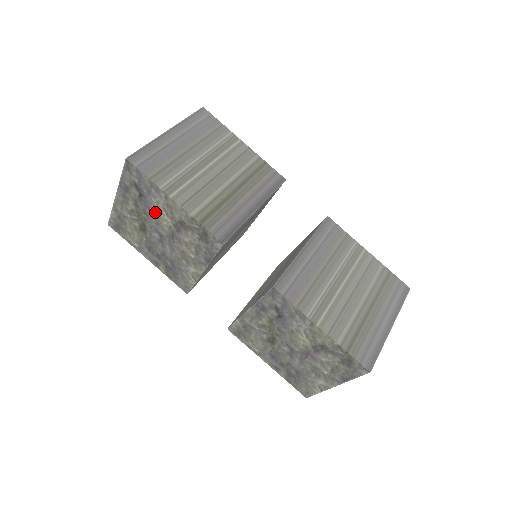
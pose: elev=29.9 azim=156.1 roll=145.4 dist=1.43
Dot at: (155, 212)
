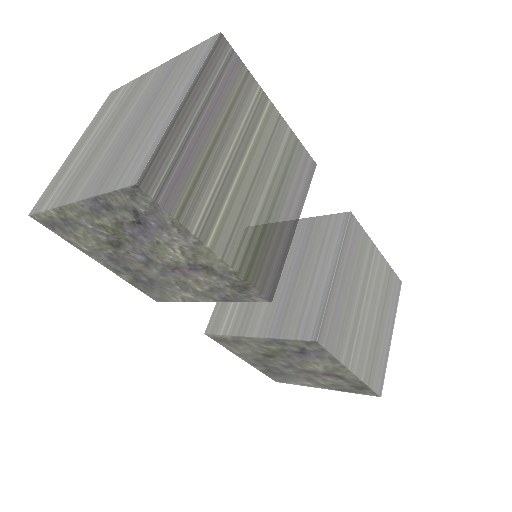
Dot at: (158, 244)
